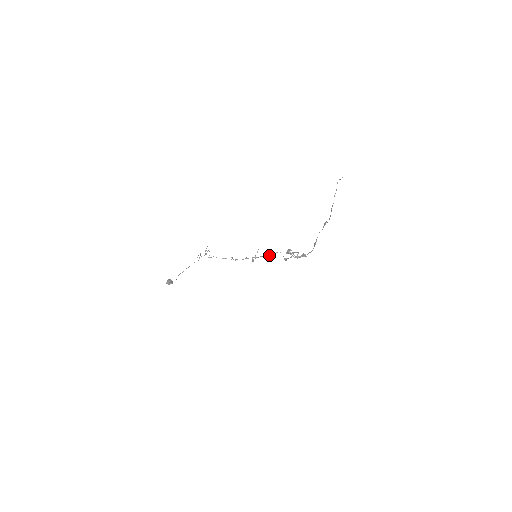
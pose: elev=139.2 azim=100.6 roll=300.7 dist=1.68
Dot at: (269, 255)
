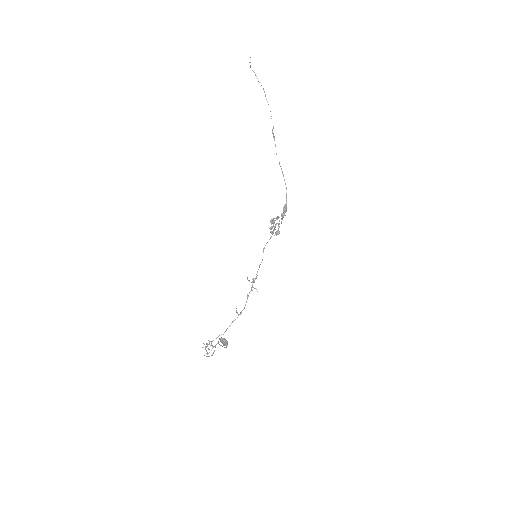
Dot at: (261, 262)
